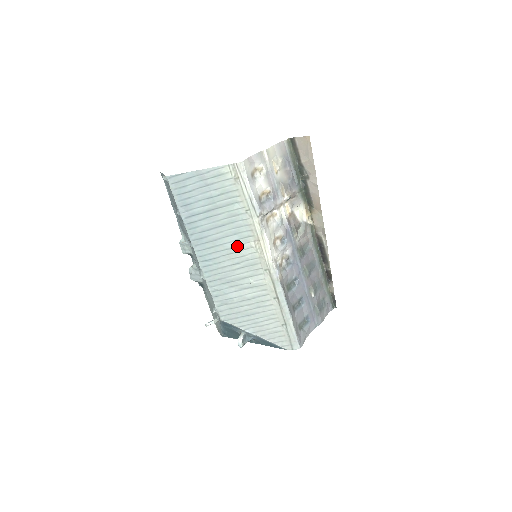
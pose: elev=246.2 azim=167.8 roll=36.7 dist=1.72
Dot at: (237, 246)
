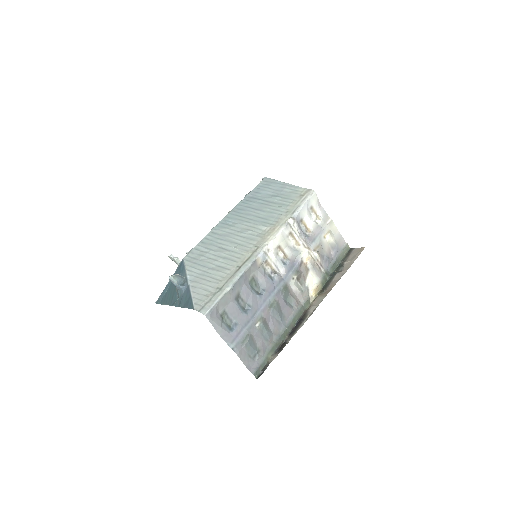
Dot at: (257, 224)
